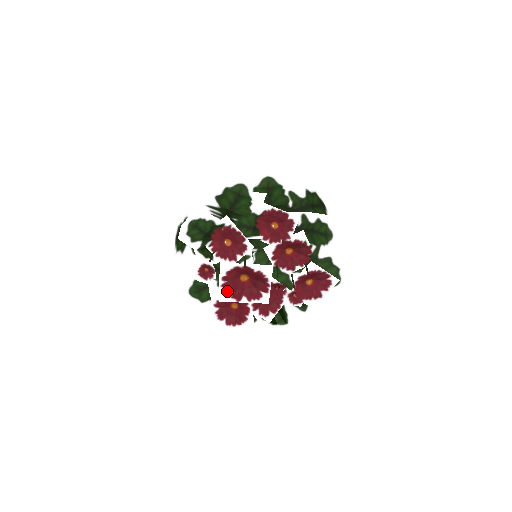
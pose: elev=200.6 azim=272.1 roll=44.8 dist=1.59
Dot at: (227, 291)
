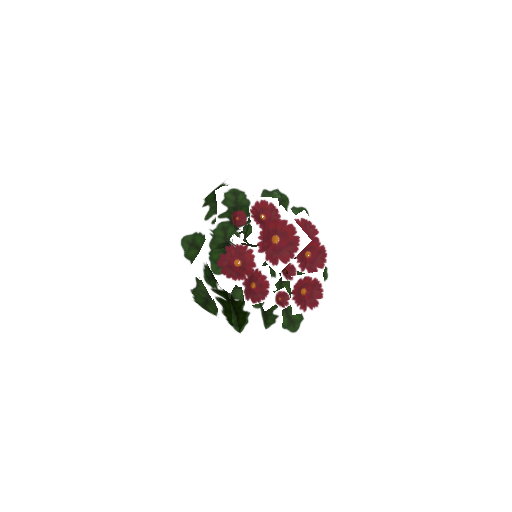
Dot at: (261, 234)
